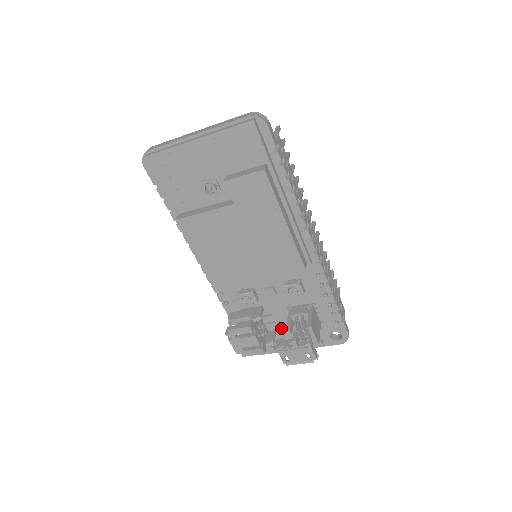
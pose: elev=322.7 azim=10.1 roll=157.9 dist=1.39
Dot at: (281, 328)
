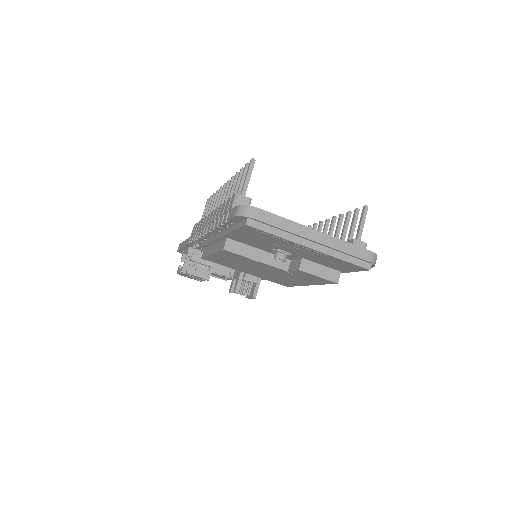
Dot at: occluded
